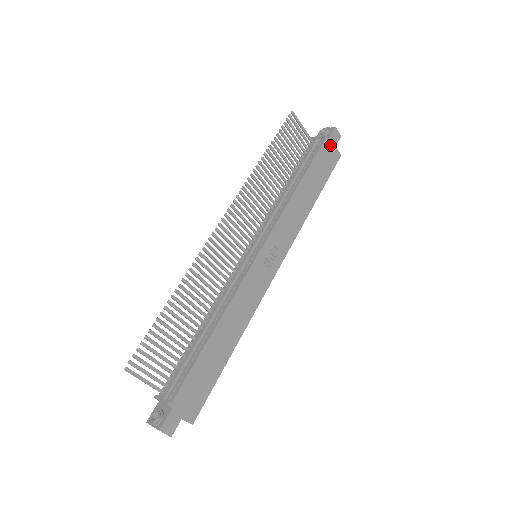
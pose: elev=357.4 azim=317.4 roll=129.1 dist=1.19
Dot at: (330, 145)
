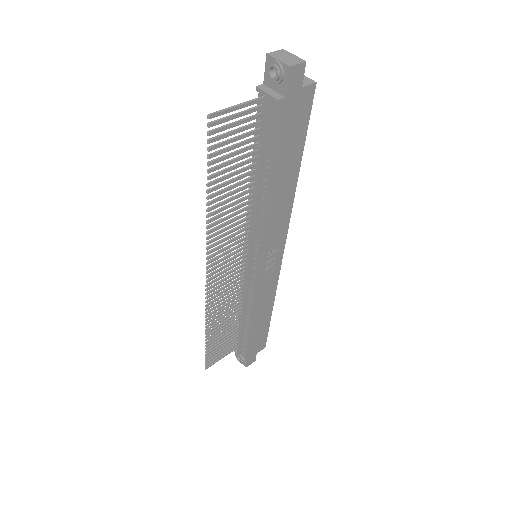
Dot at: (292, 99)
